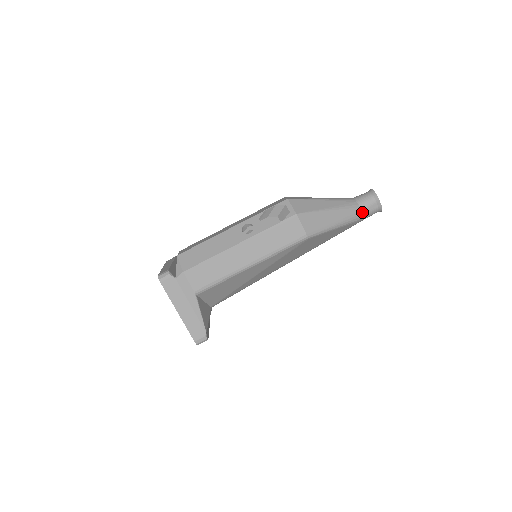
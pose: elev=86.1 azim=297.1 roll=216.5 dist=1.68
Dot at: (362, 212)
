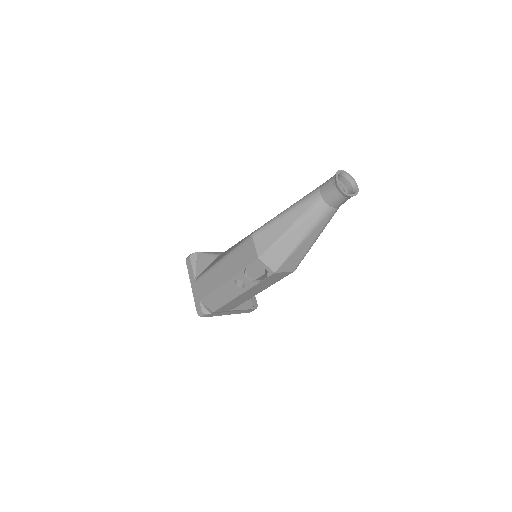
Dot at: (337, 208)
